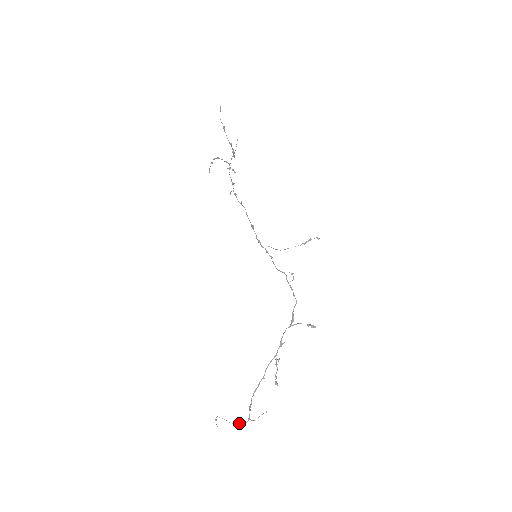
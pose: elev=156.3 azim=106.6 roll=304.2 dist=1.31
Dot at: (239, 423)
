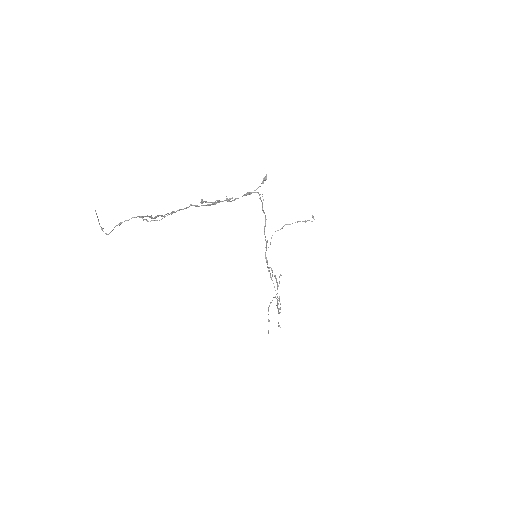
Dot at: occluded
